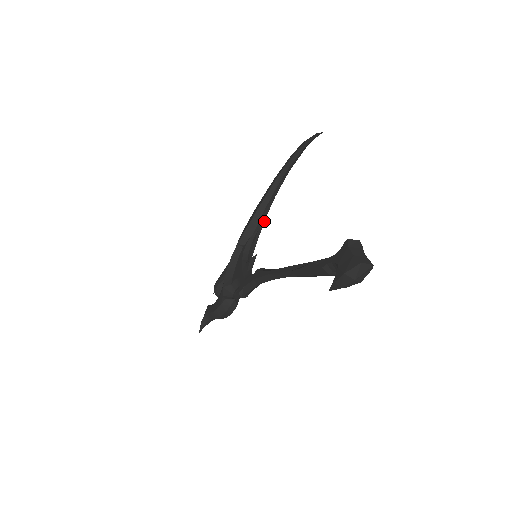
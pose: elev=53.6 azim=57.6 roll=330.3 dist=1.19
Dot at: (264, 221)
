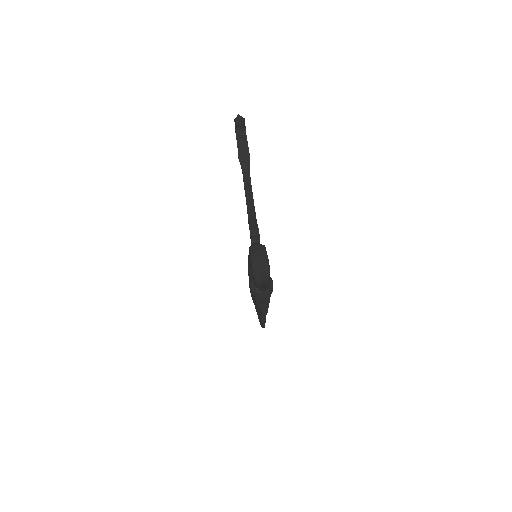
Dot at: occluded
